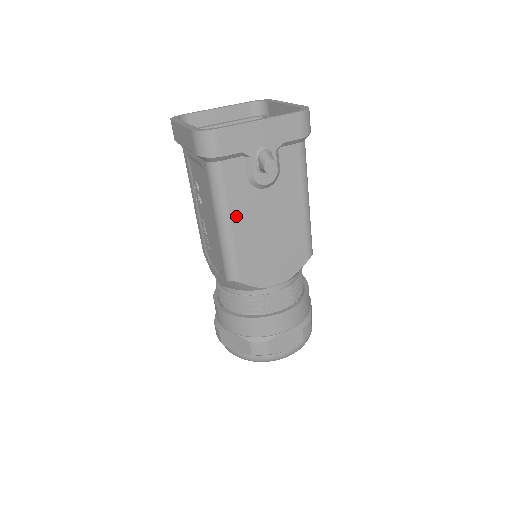
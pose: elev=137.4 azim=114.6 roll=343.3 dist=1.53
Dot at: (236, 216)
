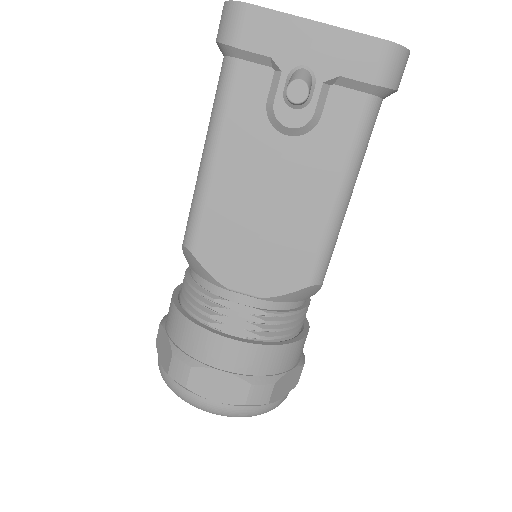
Dot at: (227, 153)
